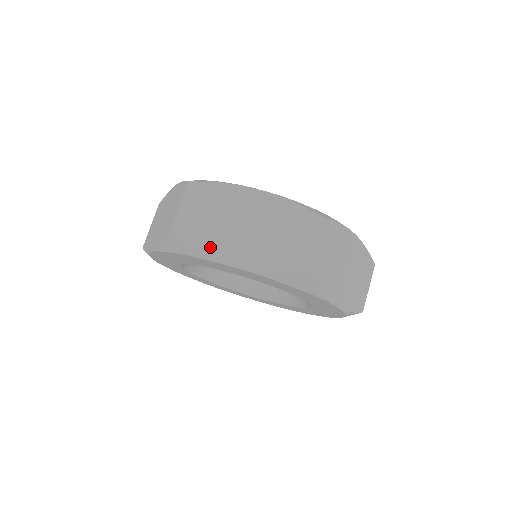
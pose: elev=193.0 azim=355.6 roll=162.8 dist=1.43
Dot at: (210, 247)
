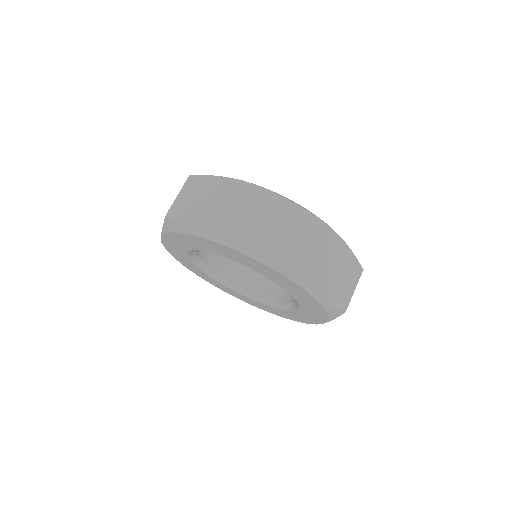
Dot at: (196, 224)
